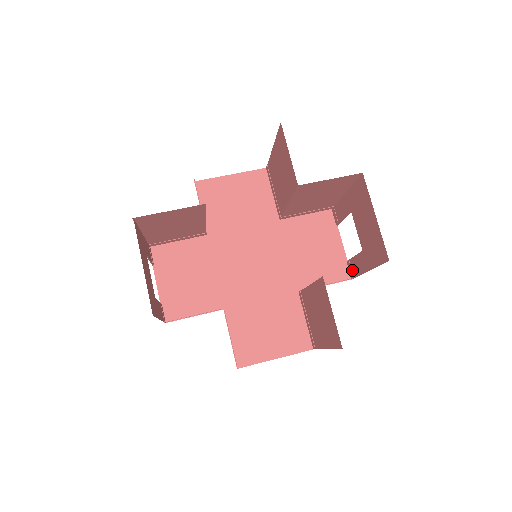
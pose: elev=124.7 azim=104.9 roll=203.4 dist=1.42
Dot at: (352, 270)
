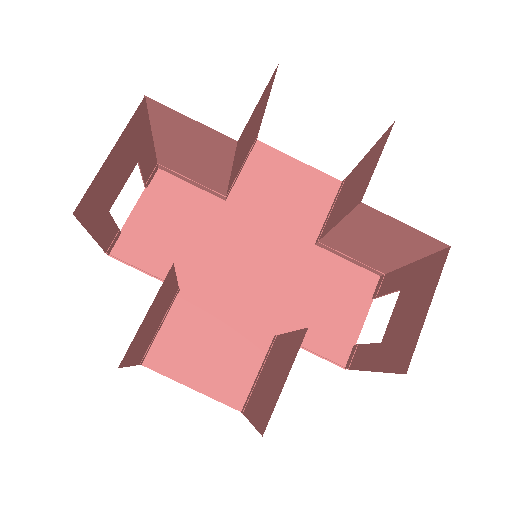
Dot at: (353, 358)
